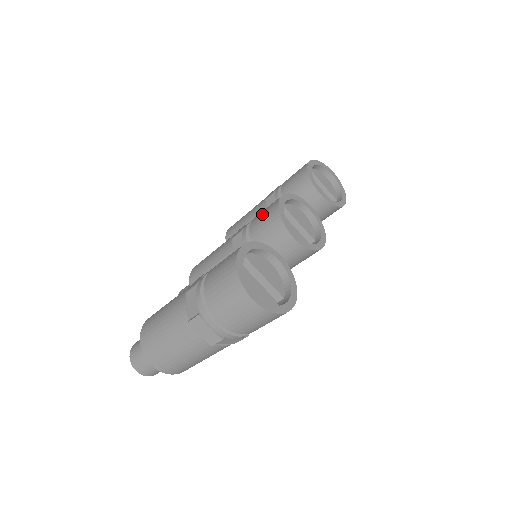
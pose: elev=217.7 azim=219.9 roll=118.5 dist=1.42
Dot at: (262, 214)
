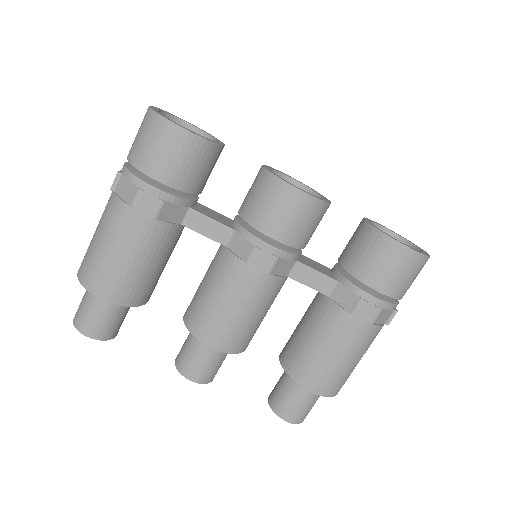
Dot at: occluded
